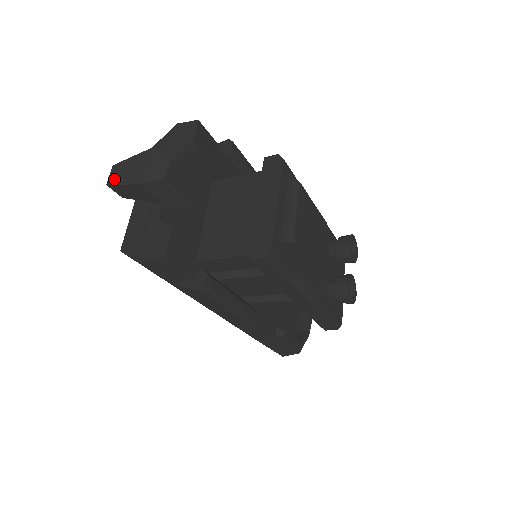
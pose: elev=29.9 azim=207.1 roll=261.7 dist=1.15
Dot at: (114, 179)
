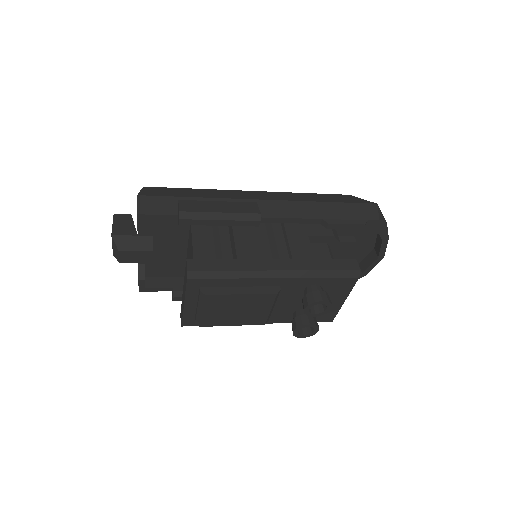
Dot at: occluded
